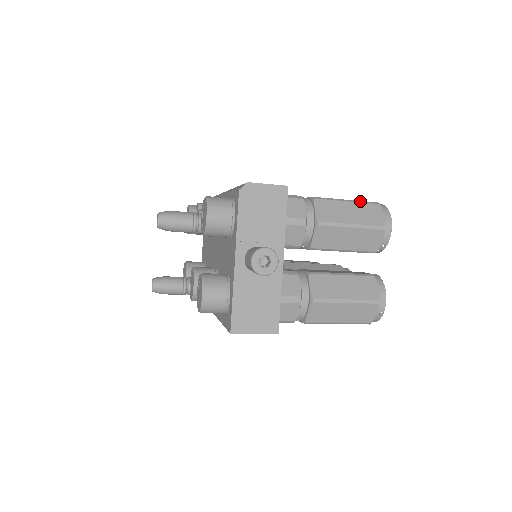
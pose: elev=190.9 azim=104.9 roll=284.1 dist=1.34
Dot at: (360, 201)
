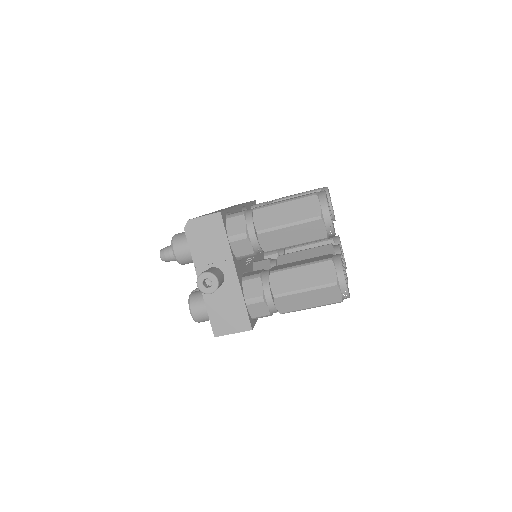
Dot at: (297, 198)
